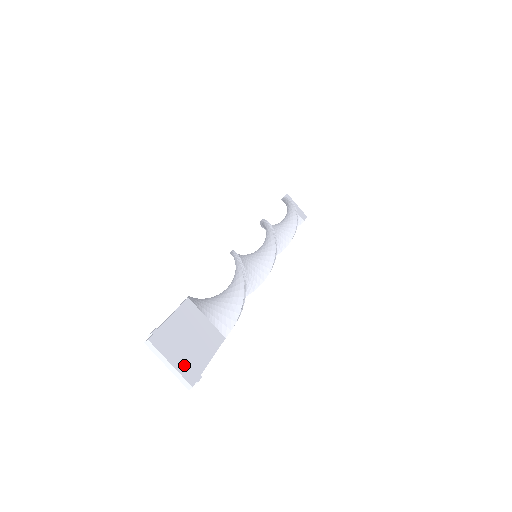
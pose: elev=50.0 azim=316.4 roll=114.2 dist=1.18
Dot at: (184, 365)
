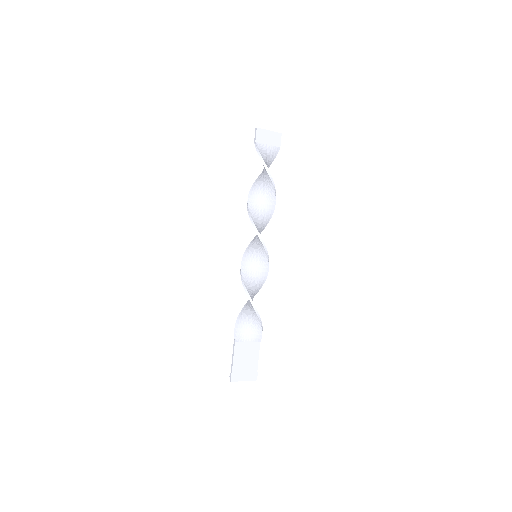
Dot at: (249, 376)
